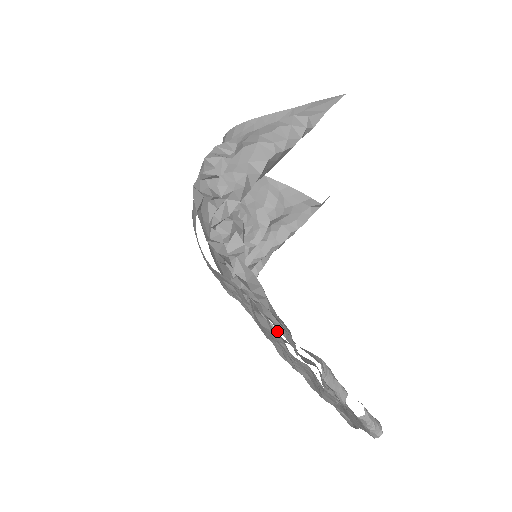
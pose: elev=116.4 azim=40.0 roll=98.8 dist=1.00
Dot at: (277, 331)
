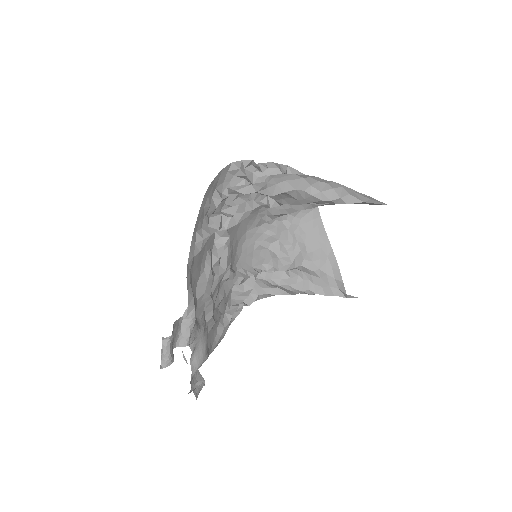
Dot at: (229, 323)
